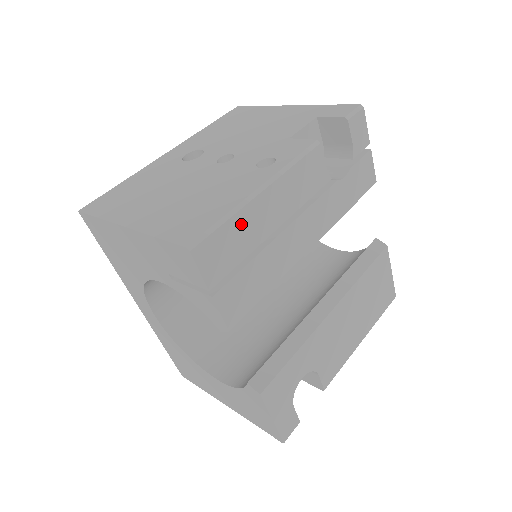
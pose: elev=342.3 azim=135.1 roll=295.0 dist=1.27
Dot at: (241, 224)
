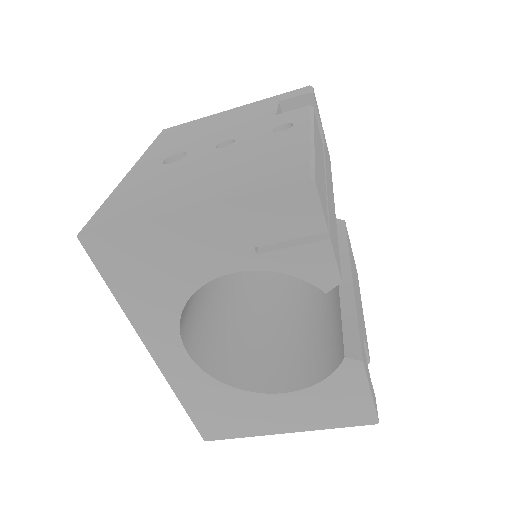
Dot at: (318, 166)
